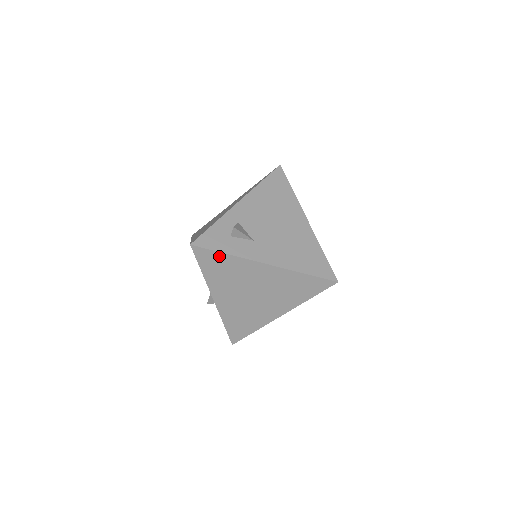
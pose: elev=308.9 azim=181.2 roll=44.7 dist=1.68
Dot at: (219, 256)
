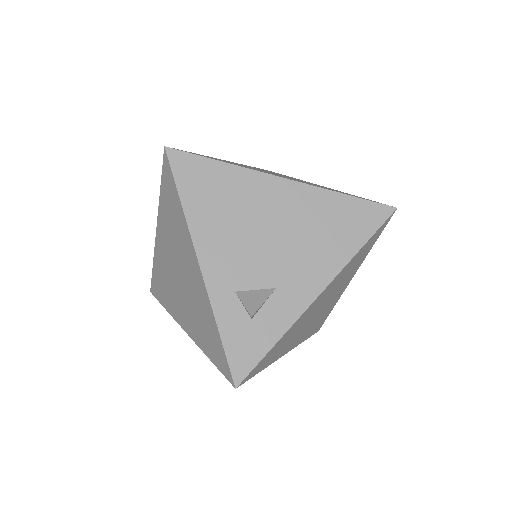
Dot at: (270, 352)
